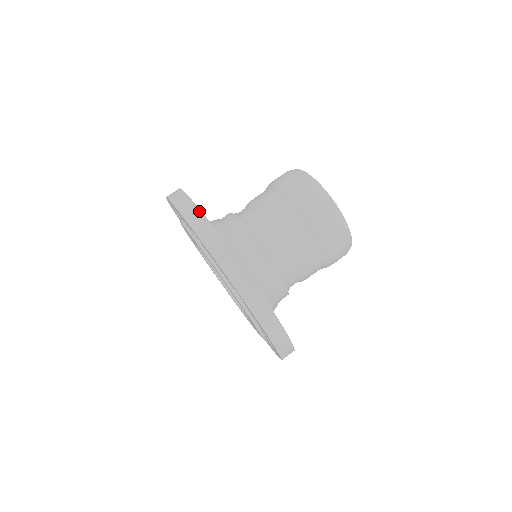
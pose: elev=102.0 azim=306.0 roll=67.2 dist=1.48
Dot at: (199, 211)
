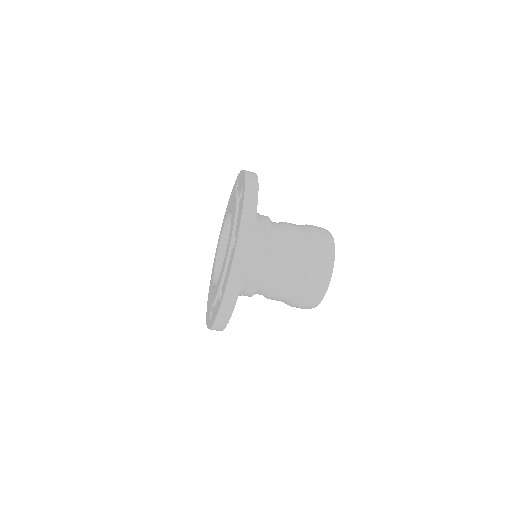
Dot at: (234, 305)
